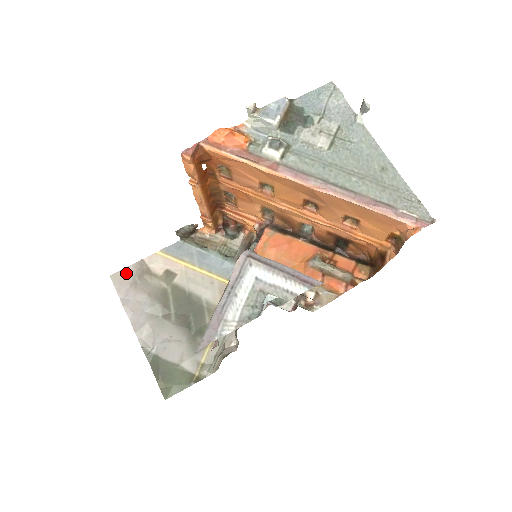
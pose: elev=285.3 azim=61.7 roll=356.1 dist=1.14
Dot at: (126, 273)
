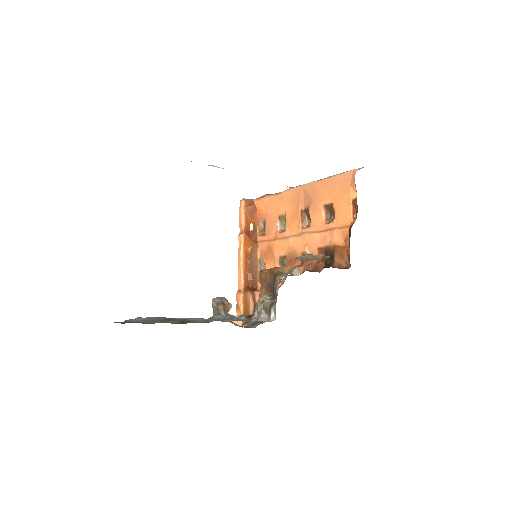
Dot at: occluded
